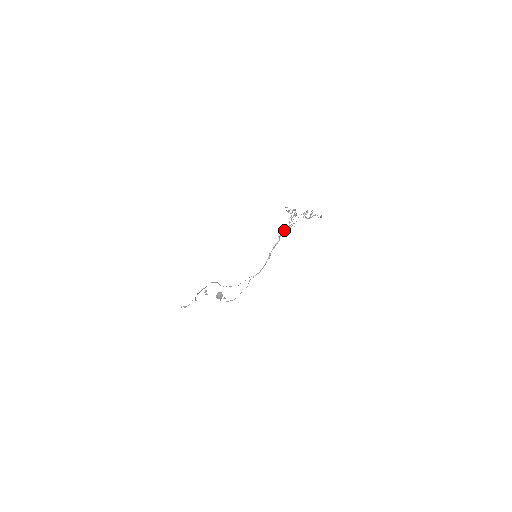
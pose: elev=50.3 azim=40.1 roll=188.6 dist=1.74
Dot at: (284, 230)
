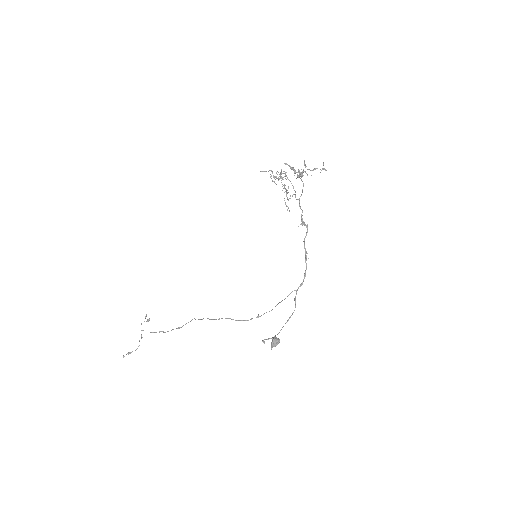
Dot at: (302, 211)
